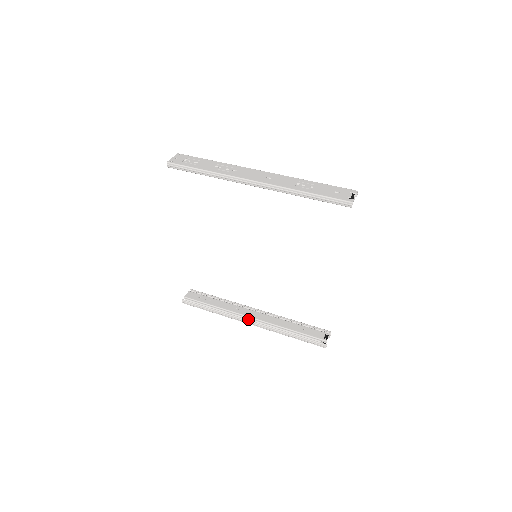
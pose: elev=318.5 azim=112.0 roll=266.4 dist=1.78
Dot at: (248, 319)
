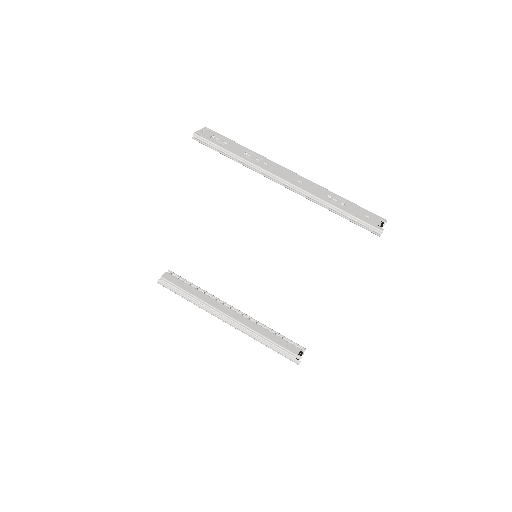
Dot at: (225, 317)
